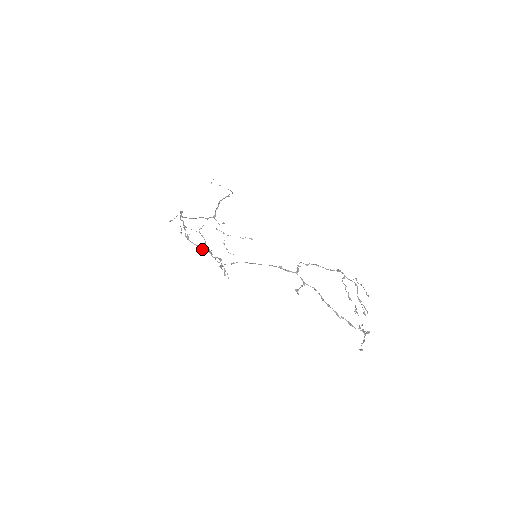
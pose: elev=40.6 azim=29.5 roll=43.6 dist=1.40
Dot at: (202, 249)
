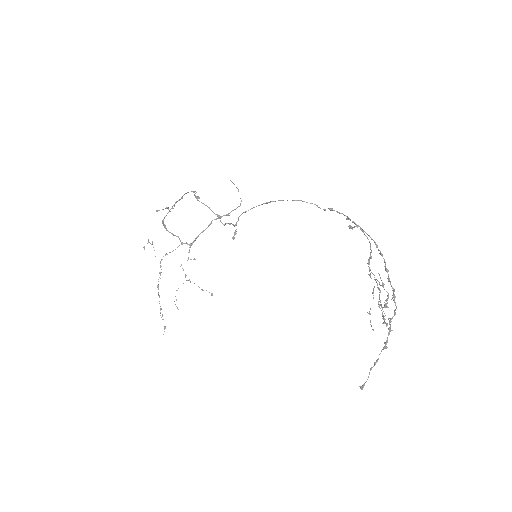
Dot at: (212, 211)
